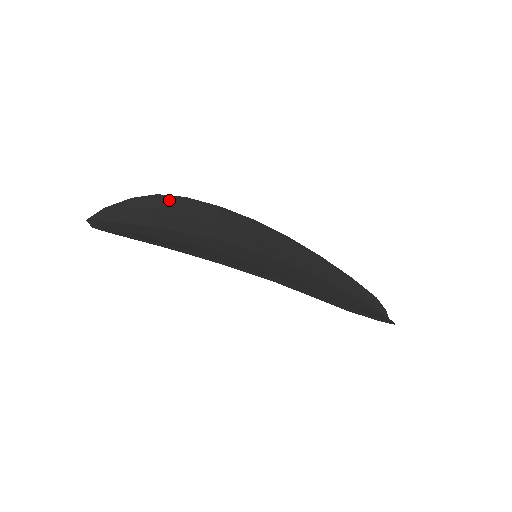
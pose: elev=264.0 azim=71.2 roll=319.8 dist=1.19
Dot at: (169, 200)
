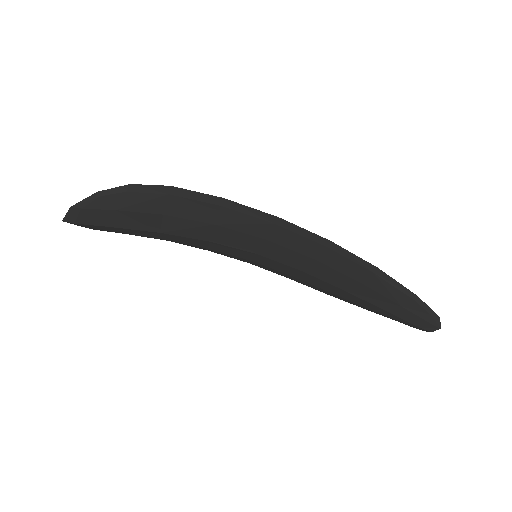
Dot at: occluded
